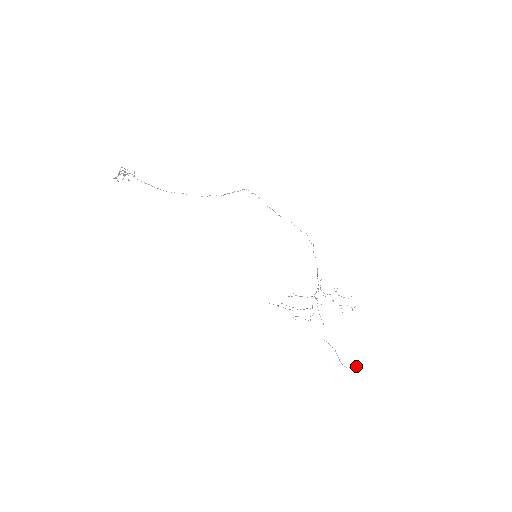
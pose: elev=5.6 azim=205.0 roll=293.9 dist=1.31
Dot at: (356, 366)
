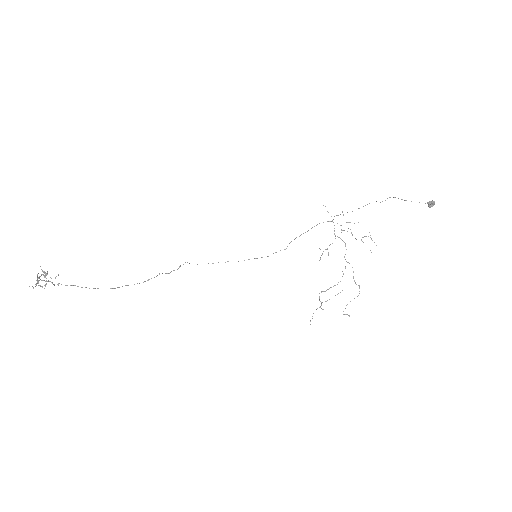
Dot at: (428, 202)
